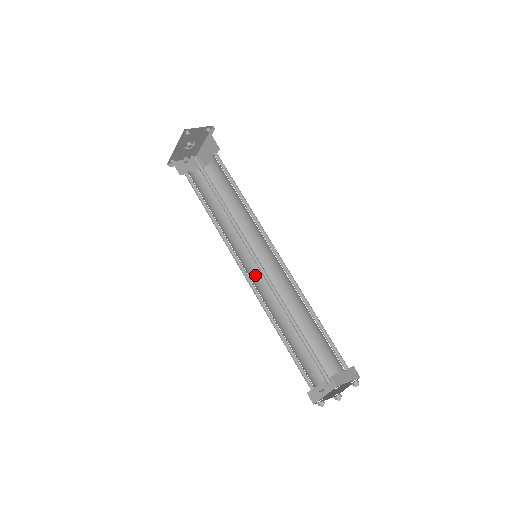
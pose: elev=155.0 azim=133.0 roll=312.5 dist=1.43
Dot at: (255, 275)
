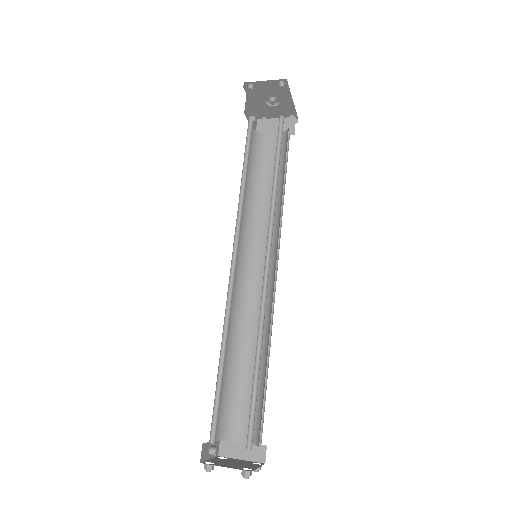
Dot at: (258, 278)
